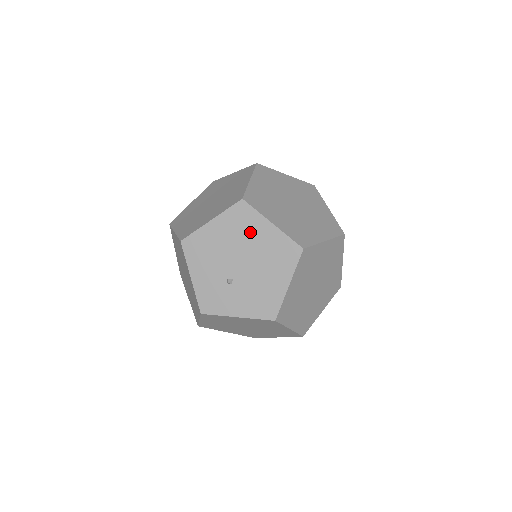
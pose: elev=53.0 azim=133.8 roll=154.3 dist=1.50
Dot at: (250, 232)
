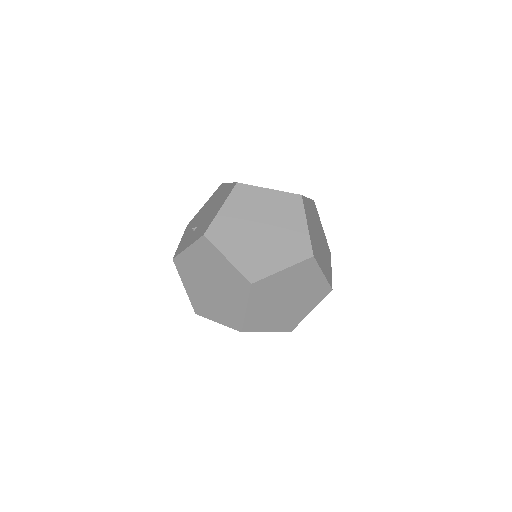
Dot at: (217, 196)
